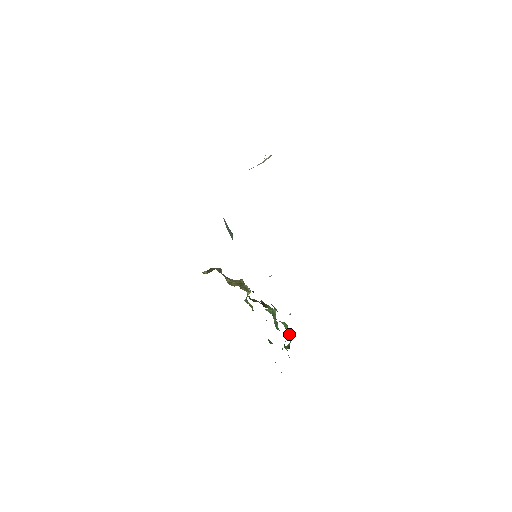
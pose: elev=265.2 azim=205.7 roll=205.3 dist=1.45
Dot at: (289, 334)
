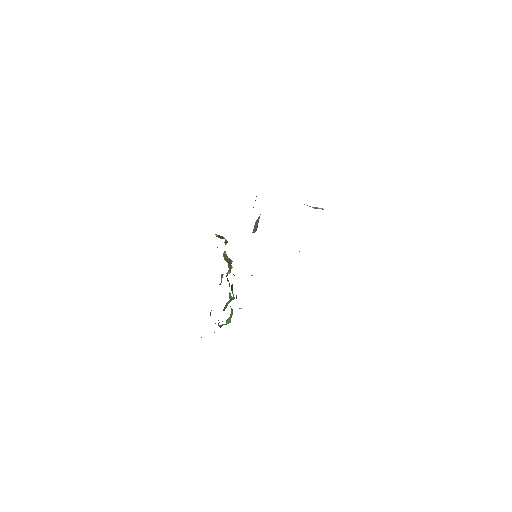
Dot at: (229, 319)
